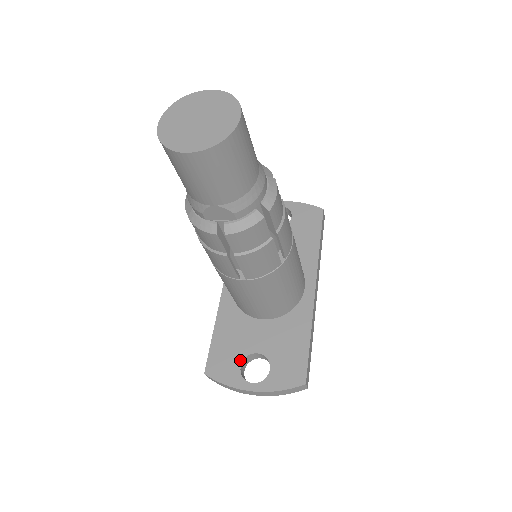
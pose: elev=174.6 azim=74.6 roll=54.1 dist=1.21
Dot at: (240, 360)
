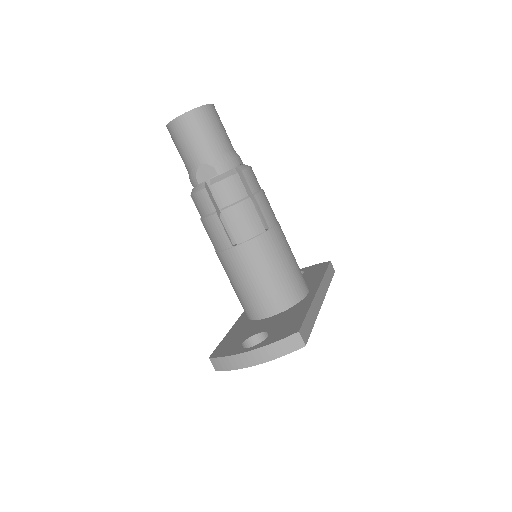
Dot at: (243, 341)
